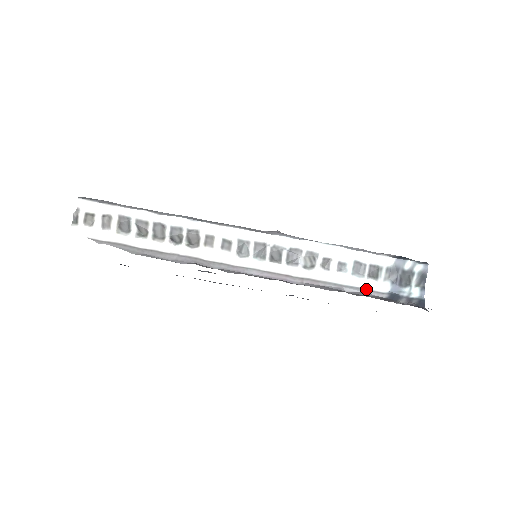
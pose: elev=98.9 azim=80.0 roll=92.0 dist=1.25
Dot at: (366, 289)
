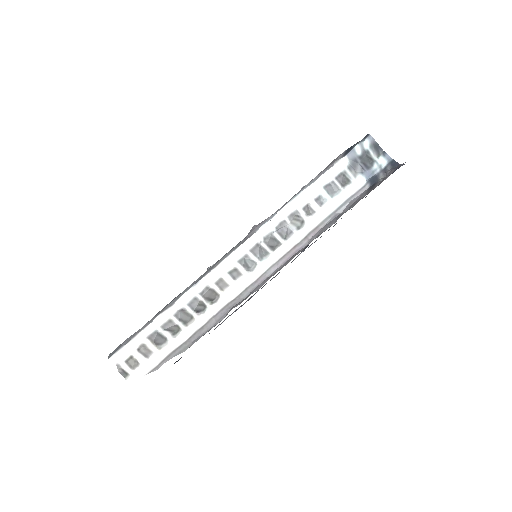
Dot at: (351, 196)
